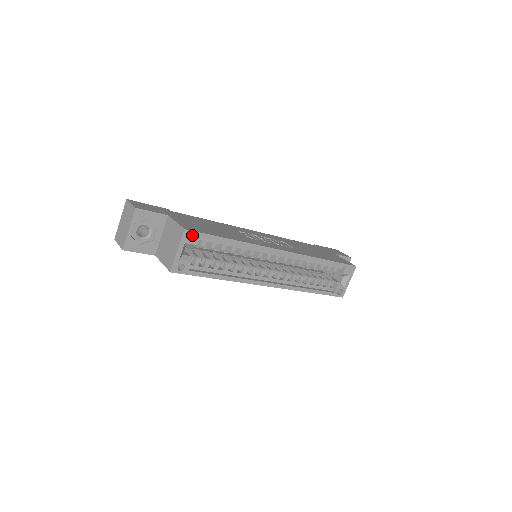
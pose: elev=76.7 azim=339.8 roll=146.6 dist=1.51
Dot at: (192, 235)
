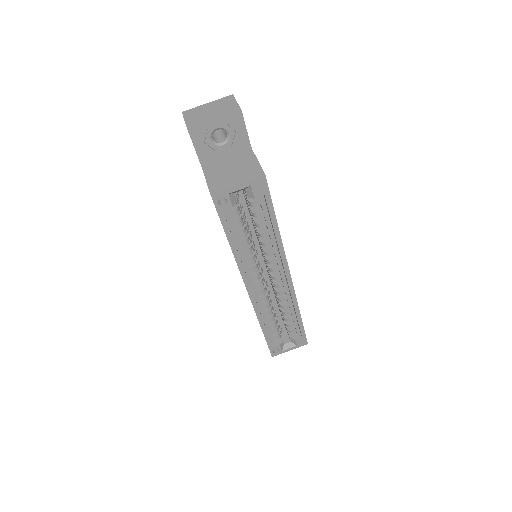
Dot at: (263, 187)
